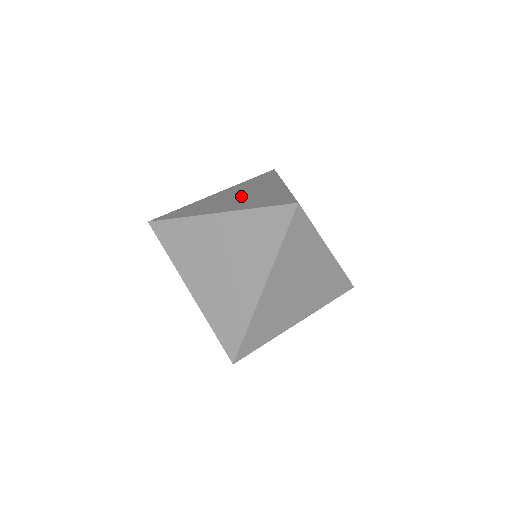
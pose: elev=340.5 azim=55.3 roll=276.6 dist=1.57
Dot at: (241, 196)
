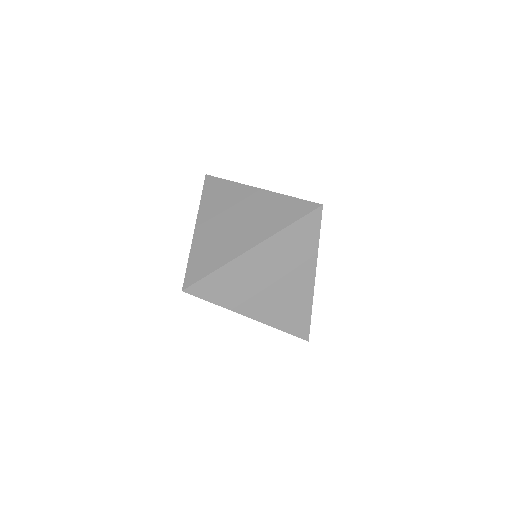
Dot at: (275, 287)
